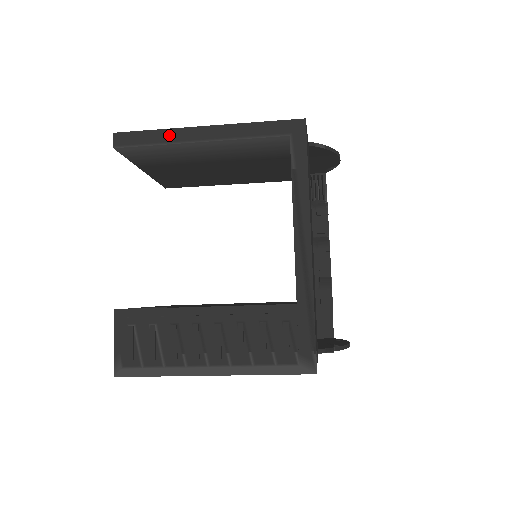
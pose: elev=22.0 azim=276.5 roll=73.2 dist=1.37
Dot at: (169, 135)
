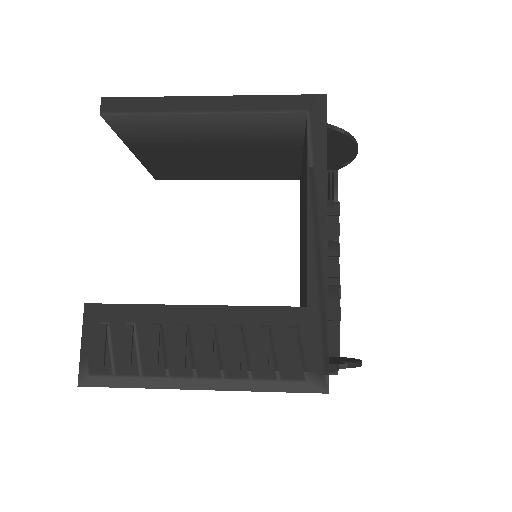
Dot at: (167, 104)
